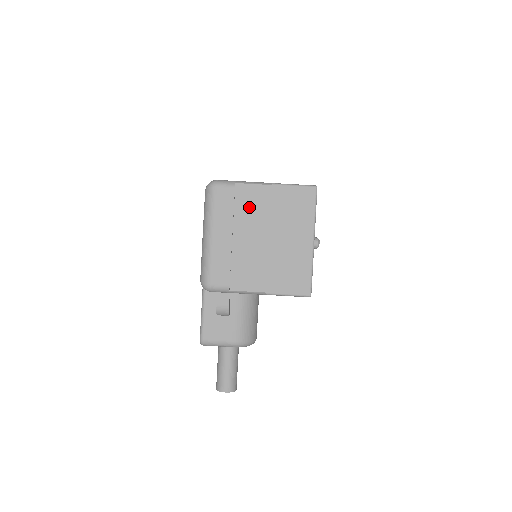
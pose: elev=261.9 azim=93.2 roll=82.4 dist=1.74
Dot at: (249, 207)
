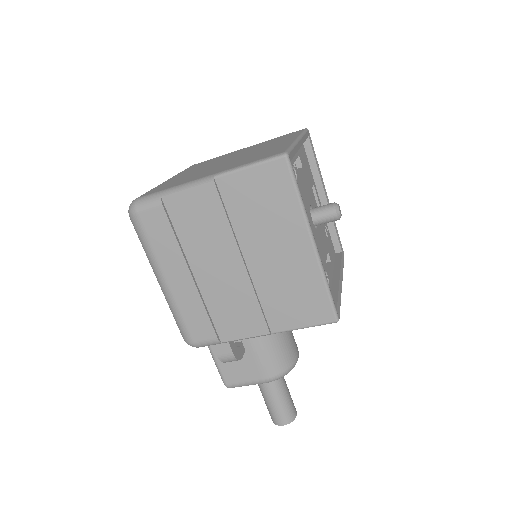
Dot at: (196, 225)
